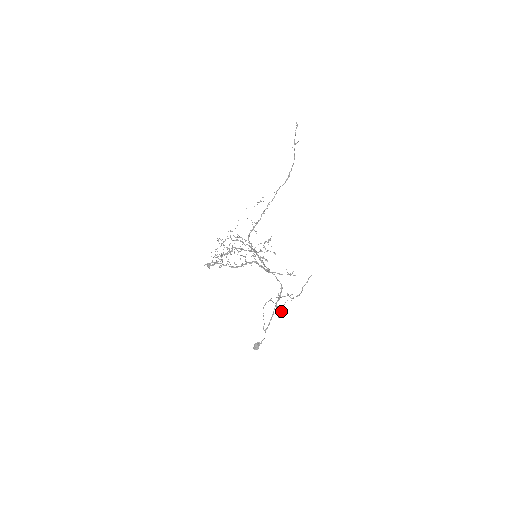
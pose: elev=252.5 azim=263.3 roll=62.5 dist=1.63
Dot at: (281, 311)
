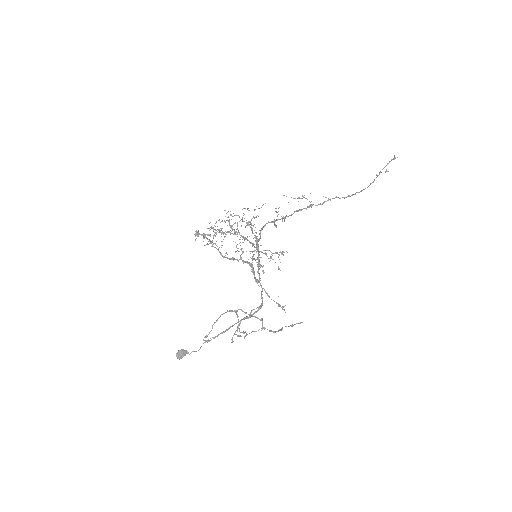
Dot at: (240, 336)
